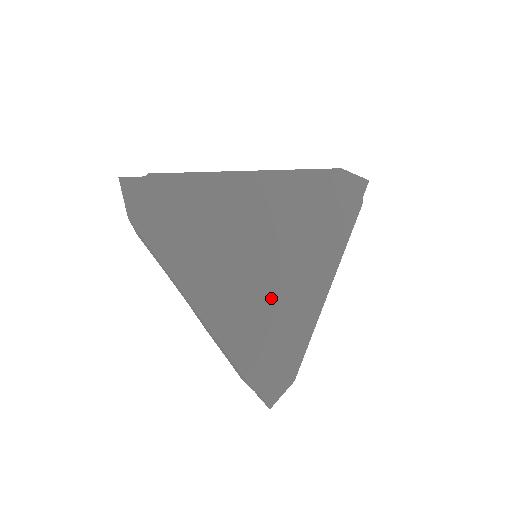
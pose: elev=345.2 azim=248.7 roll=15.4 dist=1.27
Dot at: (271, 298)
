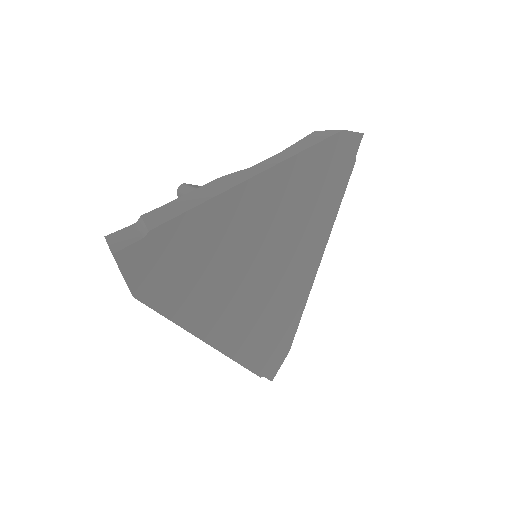
Dot at: (276, 297)
